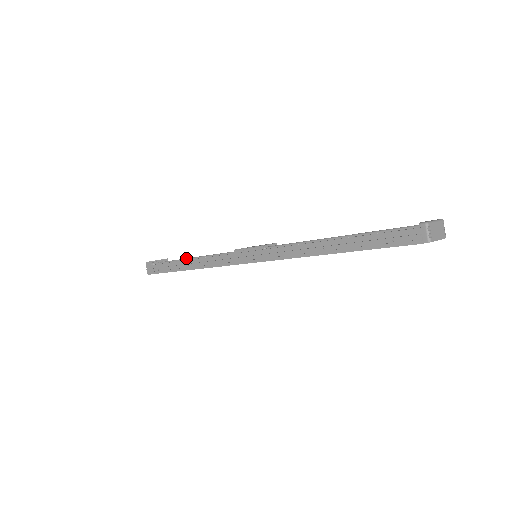
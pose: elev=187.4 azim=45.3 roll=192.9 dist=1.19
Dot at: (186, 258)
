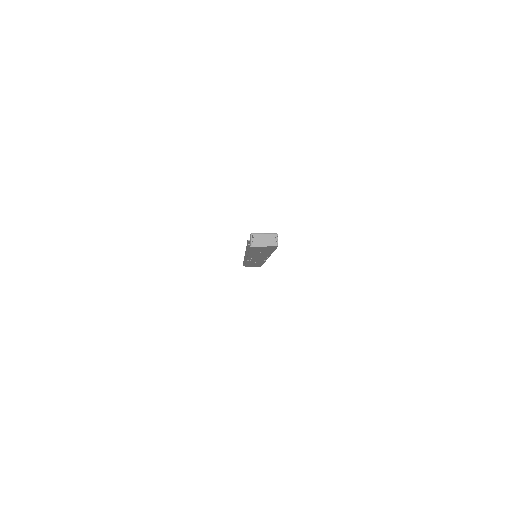
Dot at: occluded
